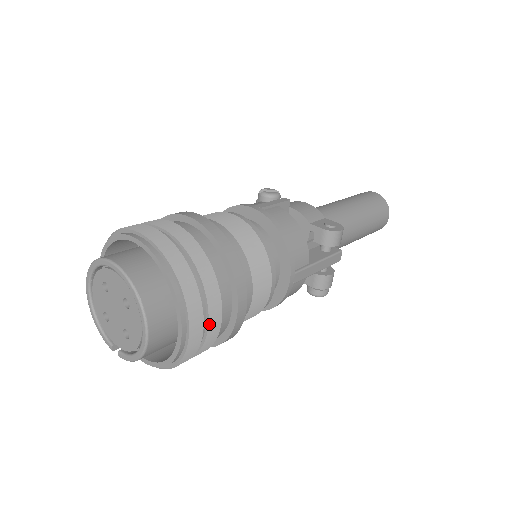
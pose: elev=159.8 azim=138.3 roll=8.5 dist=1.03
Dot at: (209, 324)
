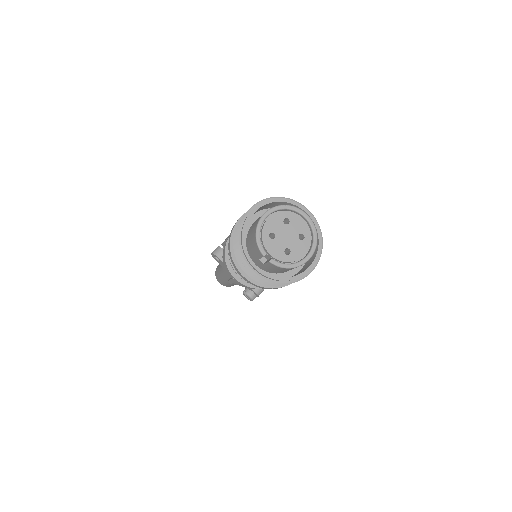
Dot at: occluded
